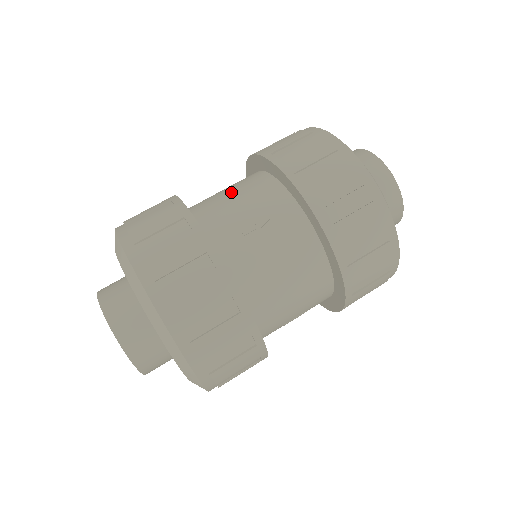
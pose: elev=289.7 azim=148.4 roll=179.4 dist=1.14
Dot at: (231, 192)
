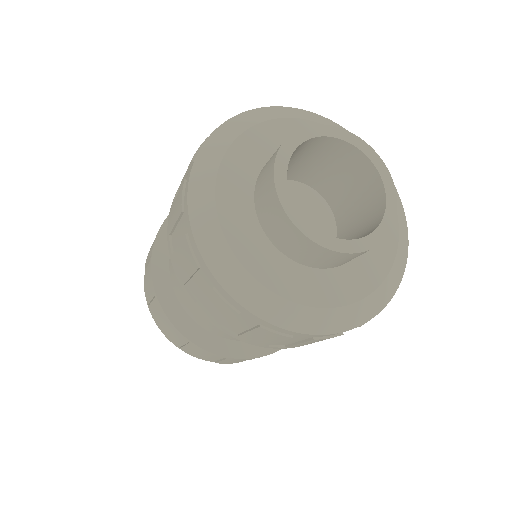
Dot at: occluded
